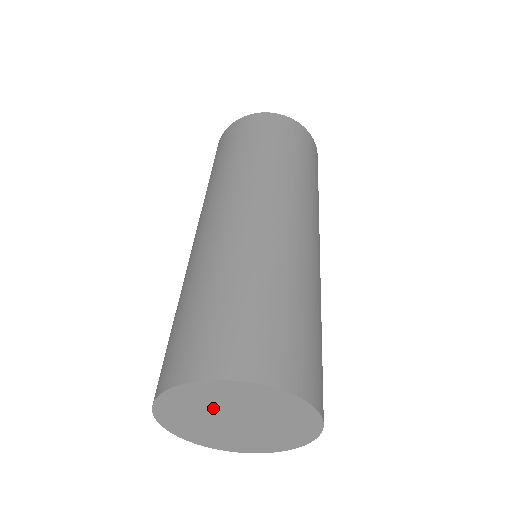
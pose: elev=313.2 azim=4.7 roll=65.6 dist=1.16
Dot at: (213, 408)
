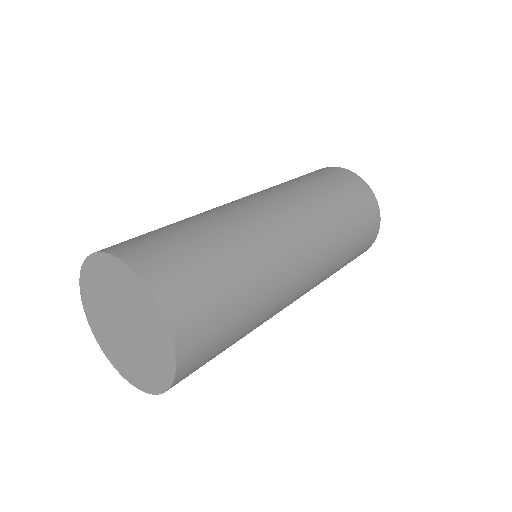
Dot at: (118, 297)
